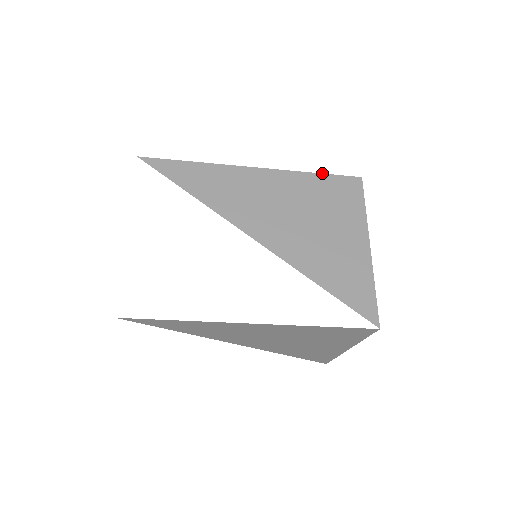
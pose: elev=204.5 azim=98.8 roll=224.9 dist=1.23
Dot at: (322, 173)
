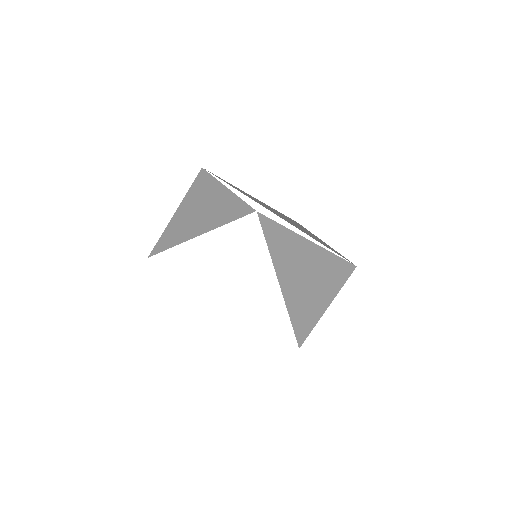
Dot at: (283, 214)
